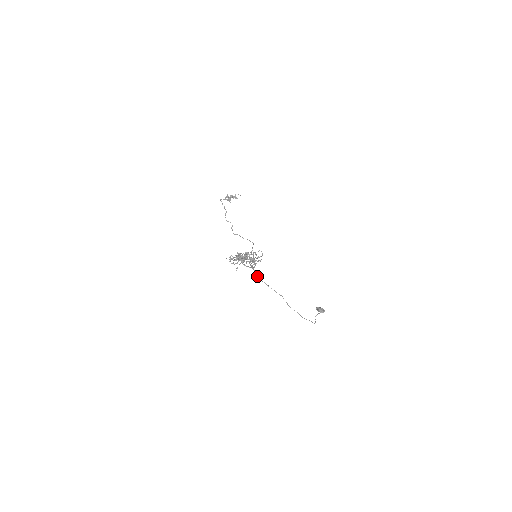
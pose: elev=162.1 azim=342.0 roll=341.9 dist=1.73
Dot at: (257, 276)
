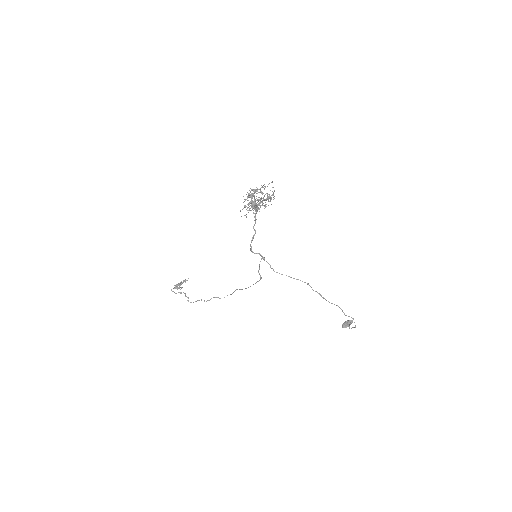
Dot at: occluded
